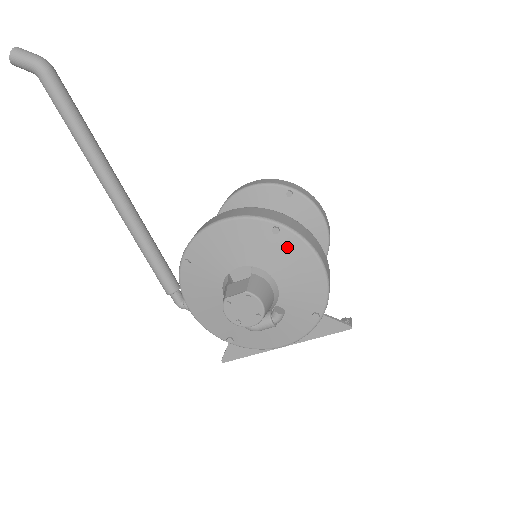
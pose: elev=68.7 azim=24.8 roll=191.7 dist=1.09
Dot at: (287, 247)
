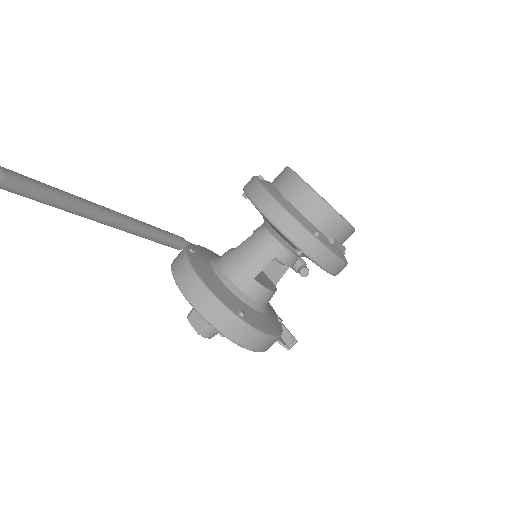
Dot at: occluded
